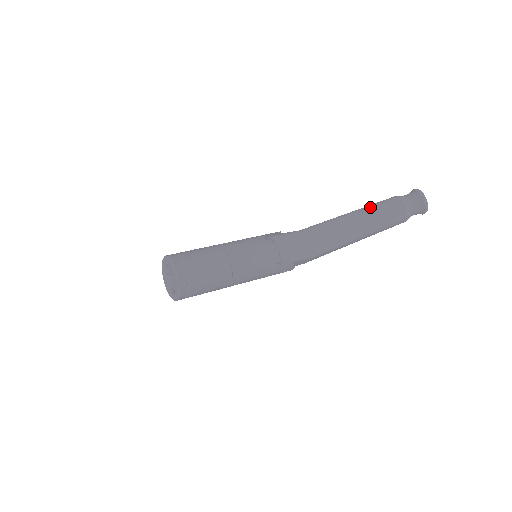
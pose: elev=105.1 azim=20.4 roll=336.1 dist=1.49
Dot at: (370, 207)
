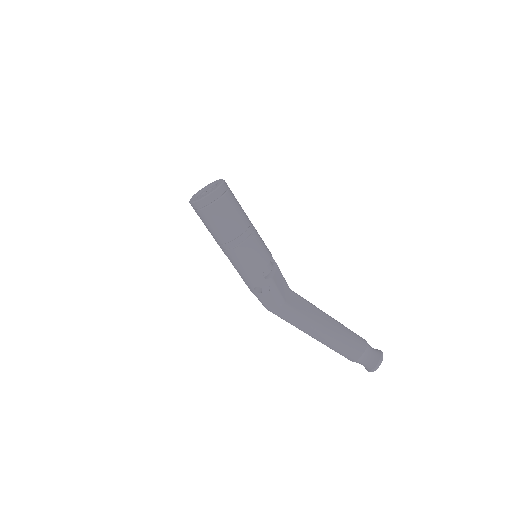
Dot at: occluded
